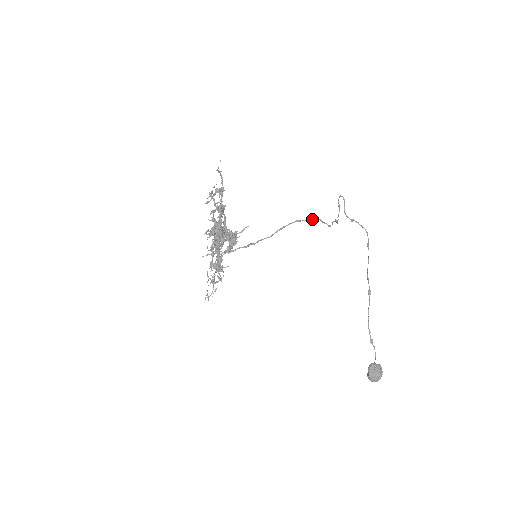
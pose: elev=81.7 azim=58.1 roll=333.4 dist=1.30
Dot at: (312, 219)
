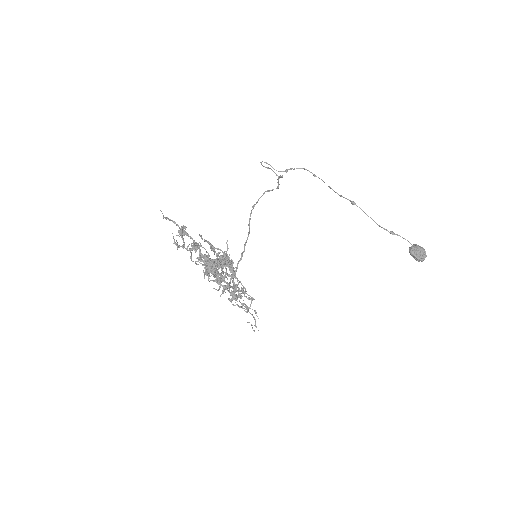
Dot at: (261, 196)
